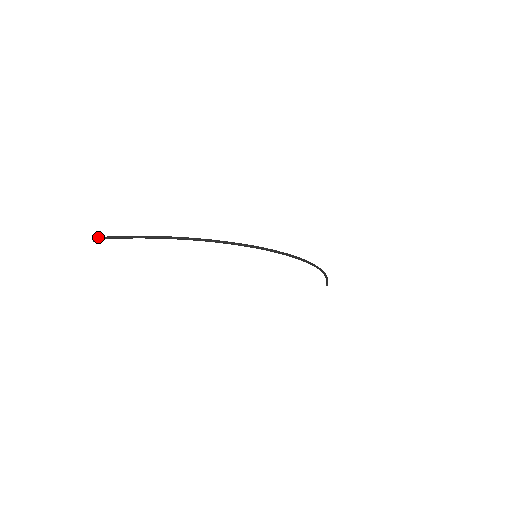
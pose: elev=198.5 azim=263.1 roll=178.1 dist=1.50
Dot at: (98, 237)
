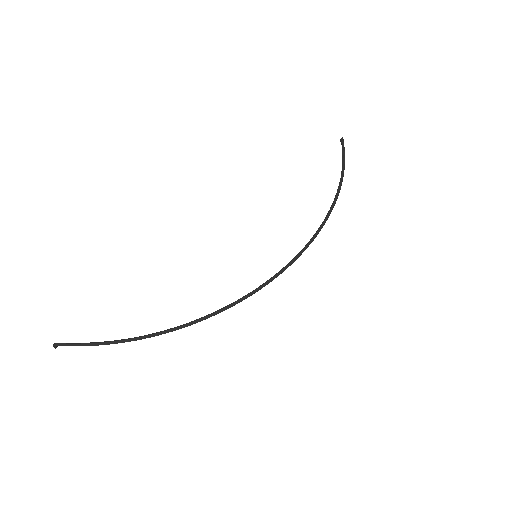
Dot at: (57, 346)
